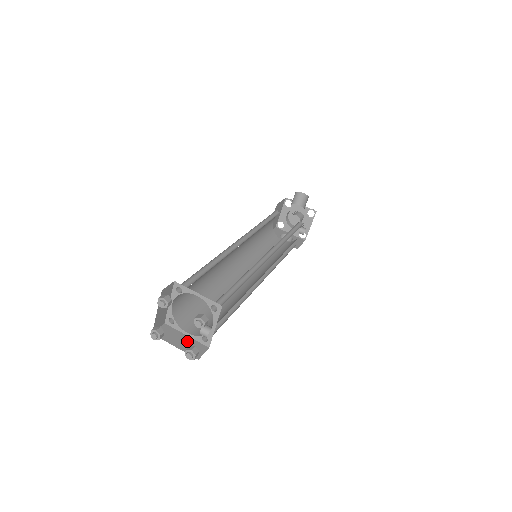
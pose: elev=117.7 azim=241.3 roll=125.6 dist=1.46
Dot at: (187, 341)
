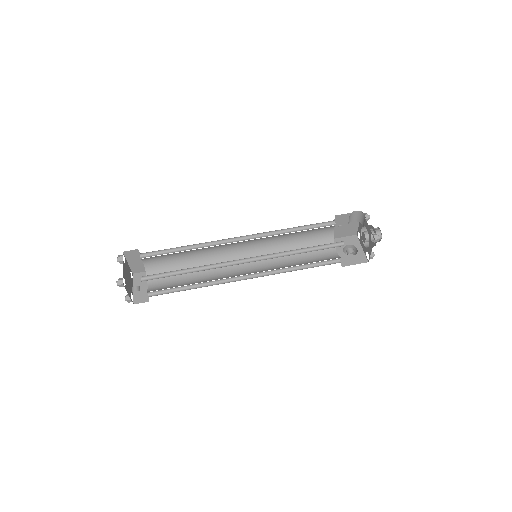
Dot at: (143, 290)
